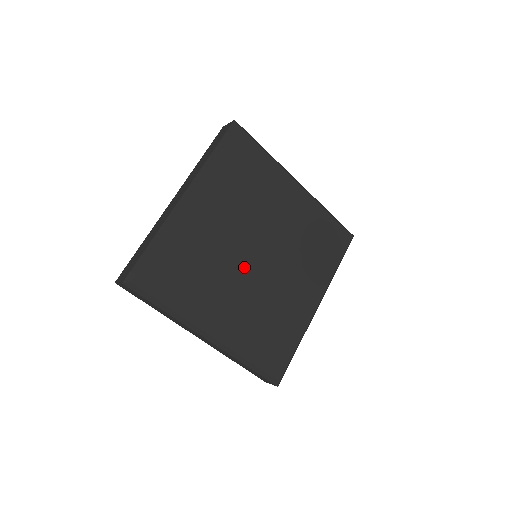
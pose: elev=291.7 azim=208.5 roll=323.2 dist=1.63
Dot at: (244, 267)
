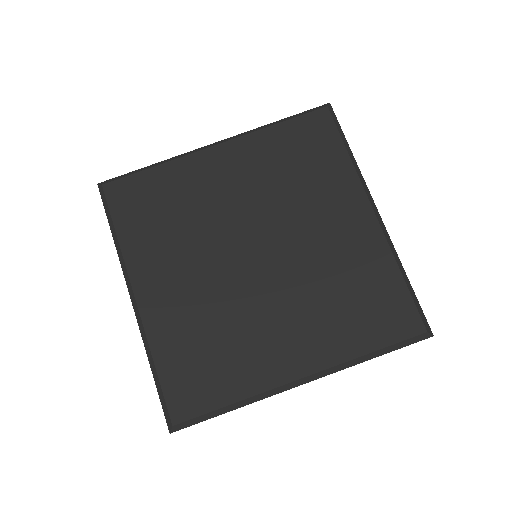
Dot at: (228, 253)
